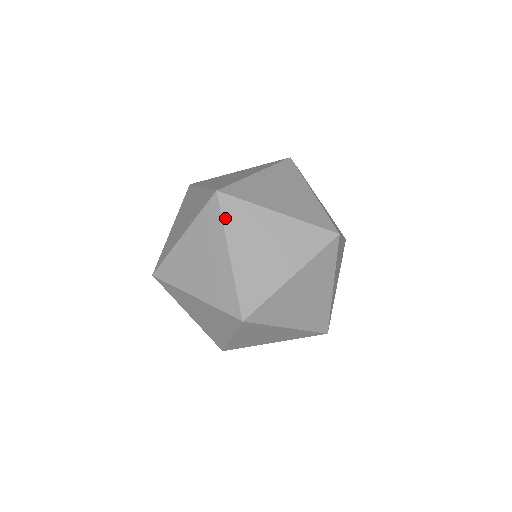
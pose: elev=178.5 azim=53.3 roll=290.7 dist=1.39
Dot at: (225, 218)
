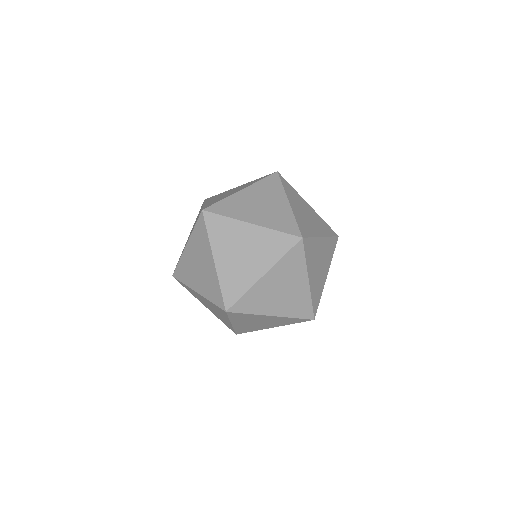
Dot at: (284, 185)
